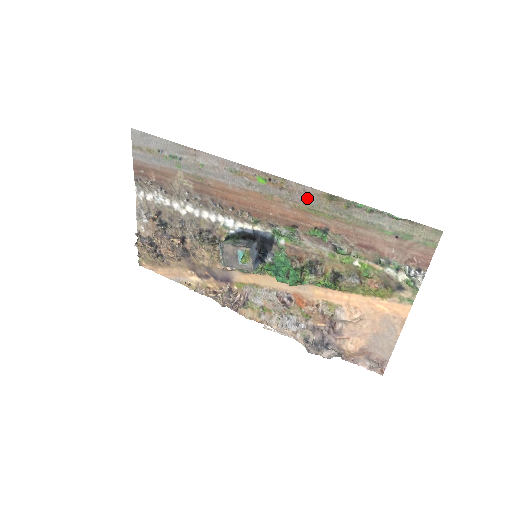
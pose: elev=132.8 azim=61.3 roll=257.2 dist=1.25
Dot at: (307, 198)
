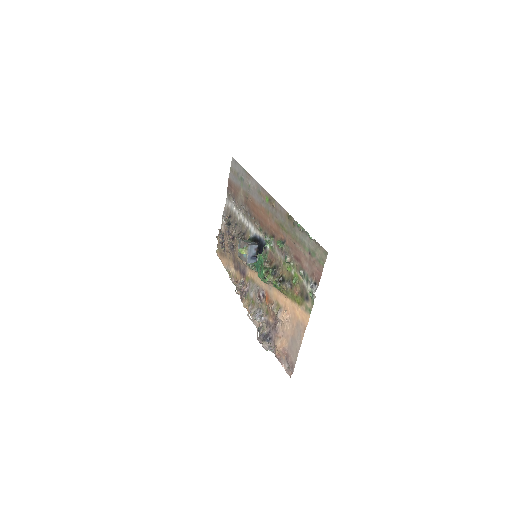
Dot at: (281, 216)
